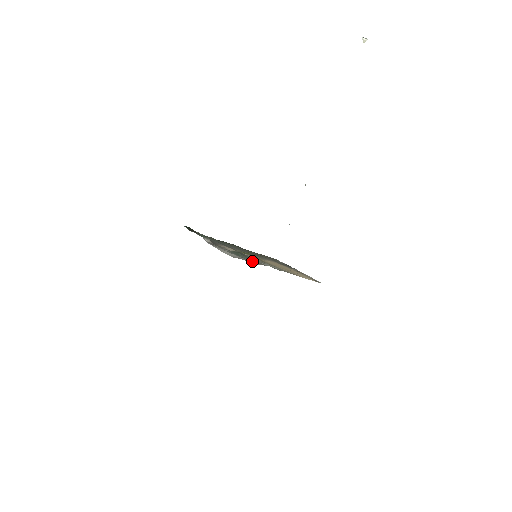
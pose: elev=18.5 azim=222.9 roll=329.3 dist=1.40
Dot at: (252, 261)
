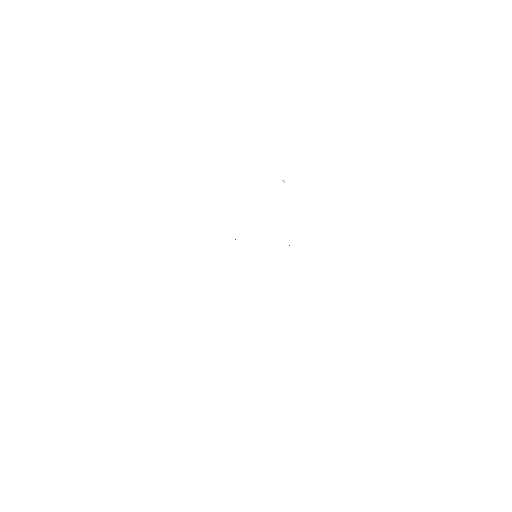
Dot at: occluded
